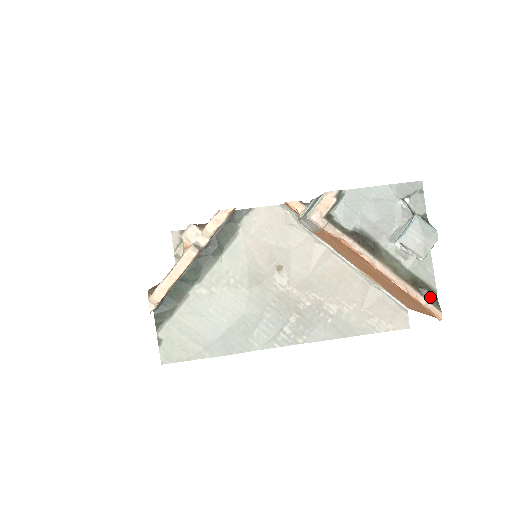
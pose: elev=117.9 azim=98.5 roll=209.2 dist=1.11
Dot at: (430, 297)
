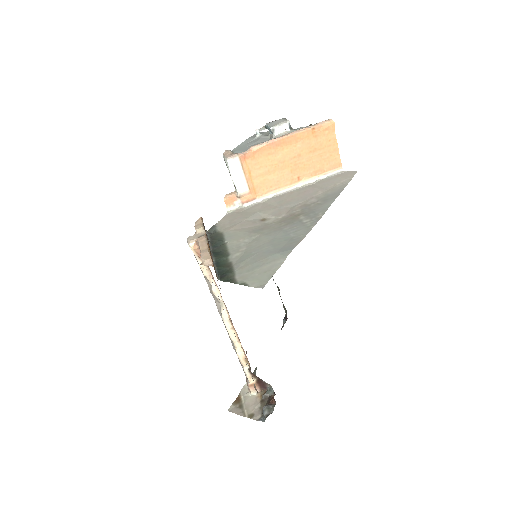
Dot at: occluded
